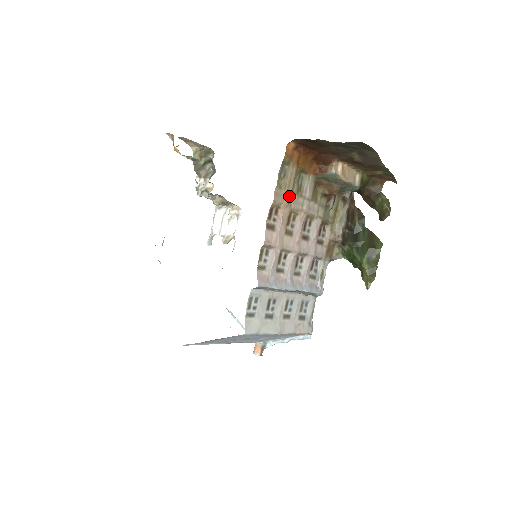
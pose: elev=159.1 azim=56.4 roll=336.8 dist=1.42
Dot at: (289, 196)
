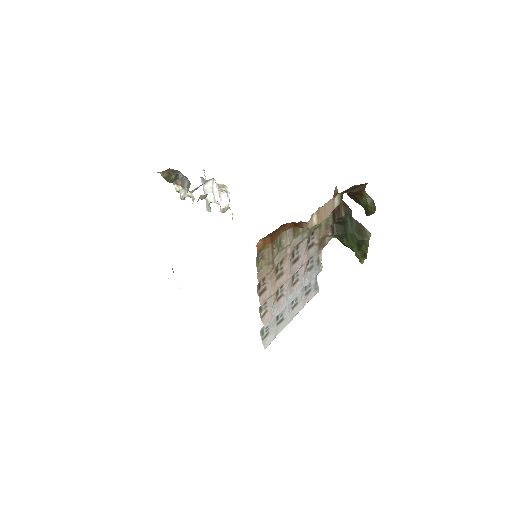
Dot at: (271, 265)
